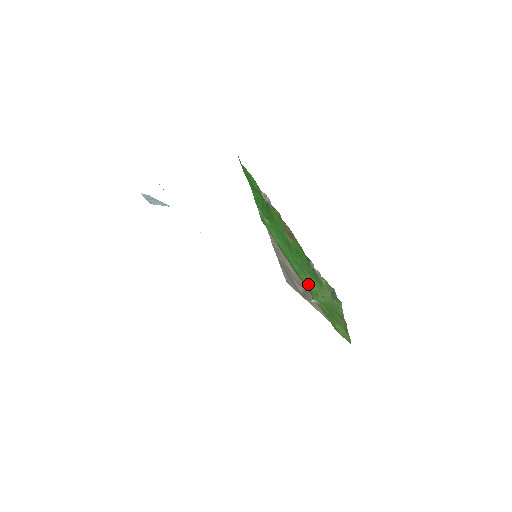
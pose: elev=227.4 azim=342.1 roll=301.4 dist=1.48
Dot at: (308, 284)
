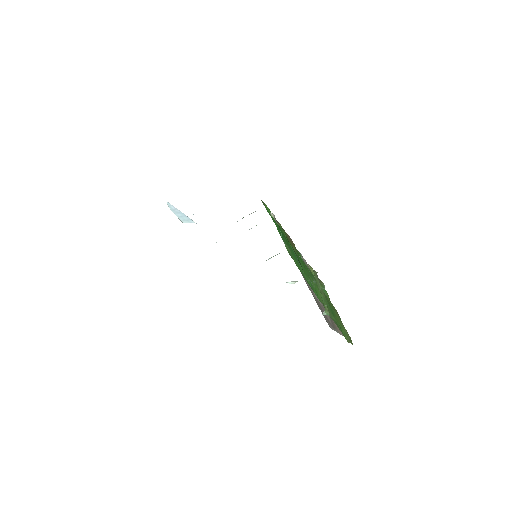
Dot at: (317, 293)
